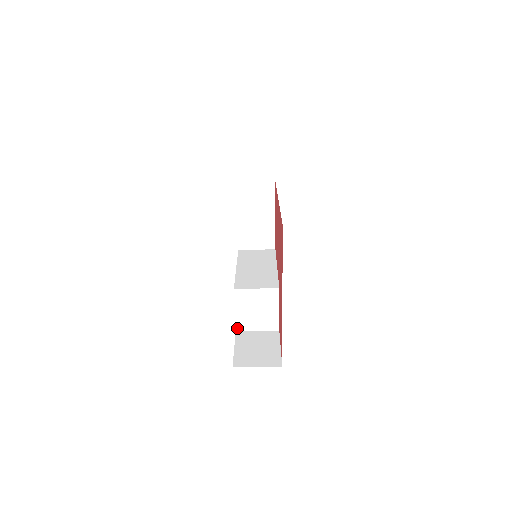
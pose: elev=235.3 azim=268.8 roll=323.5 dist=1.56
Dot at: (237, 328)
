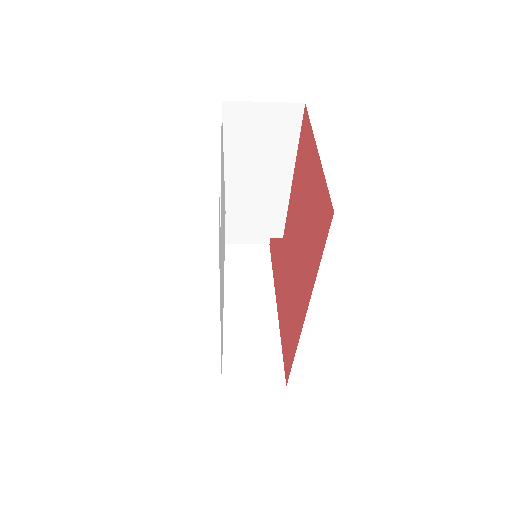
Dot at: occluded
